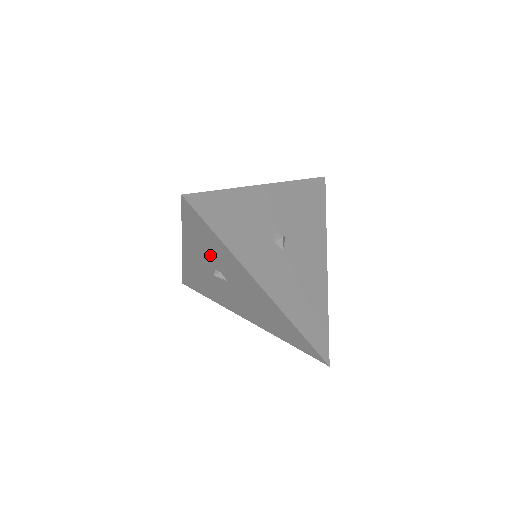
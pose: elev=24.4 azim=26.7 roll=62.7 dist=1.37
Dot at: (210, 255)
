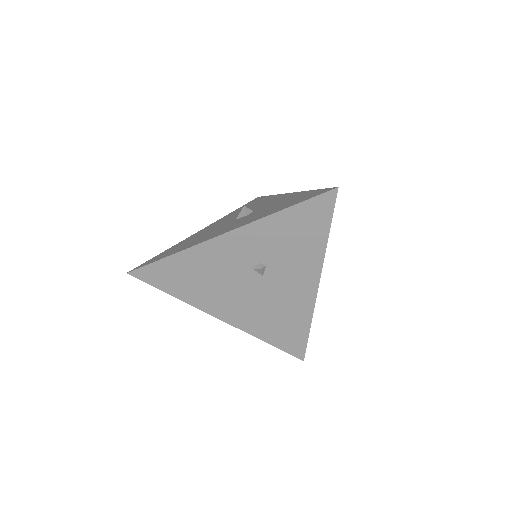
Dot at: (279, 247)
